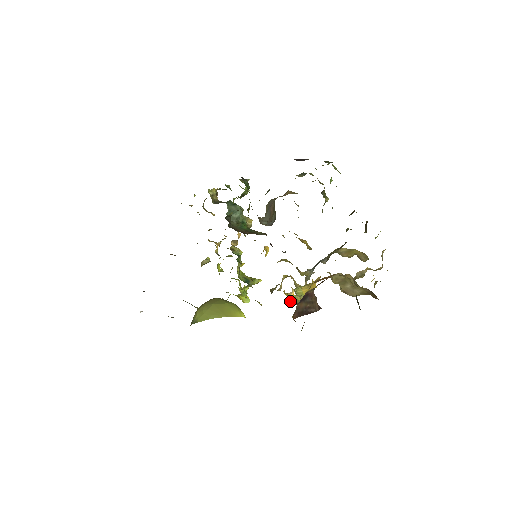
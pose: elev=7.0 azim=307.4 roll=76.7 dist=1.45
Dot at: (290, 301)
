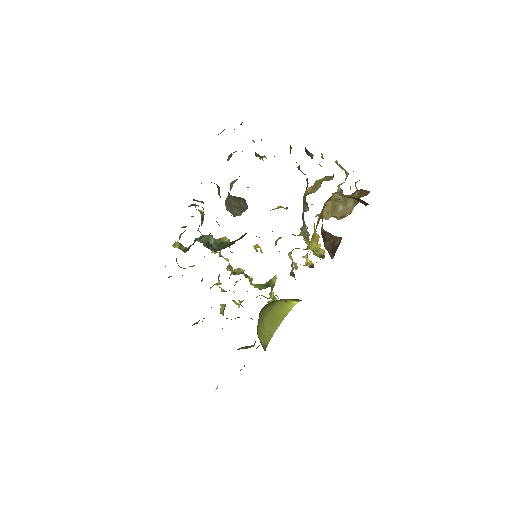
Dot at: (312, 266)
